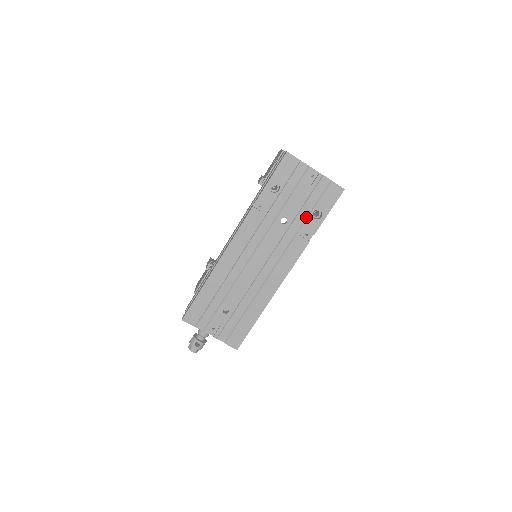
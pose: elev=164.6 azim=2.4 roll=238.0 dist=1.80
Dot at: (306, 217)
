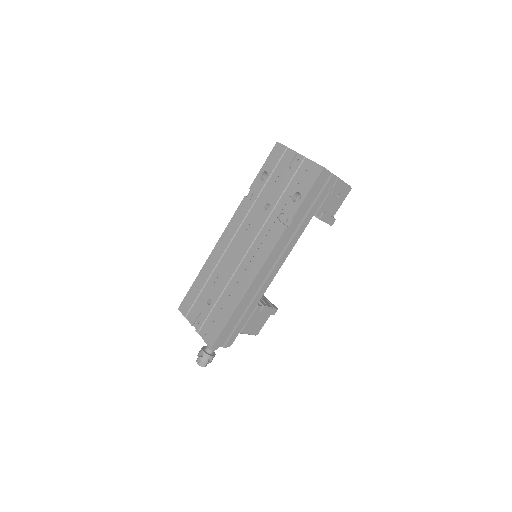
Dot at: (287, 201)
